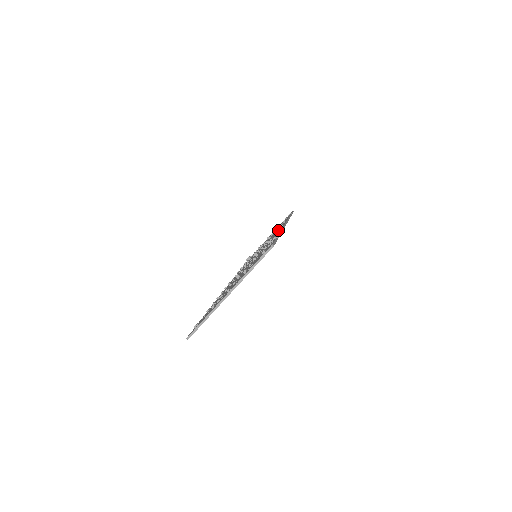
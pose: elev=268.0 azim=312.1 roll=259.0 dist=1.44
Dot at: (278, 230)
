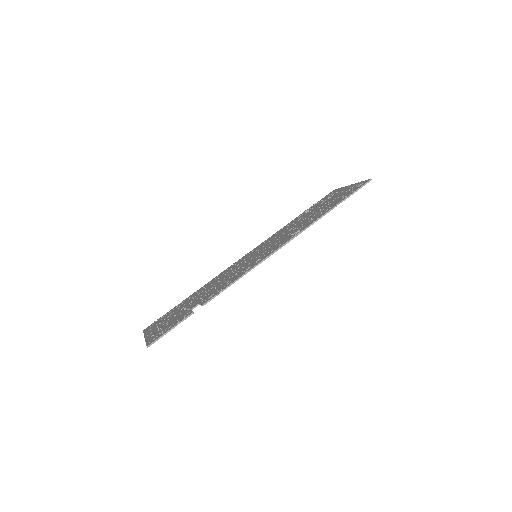
Dot at: (247, 269)
